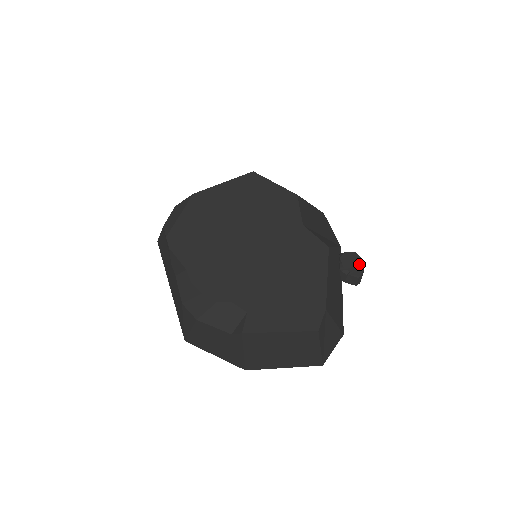
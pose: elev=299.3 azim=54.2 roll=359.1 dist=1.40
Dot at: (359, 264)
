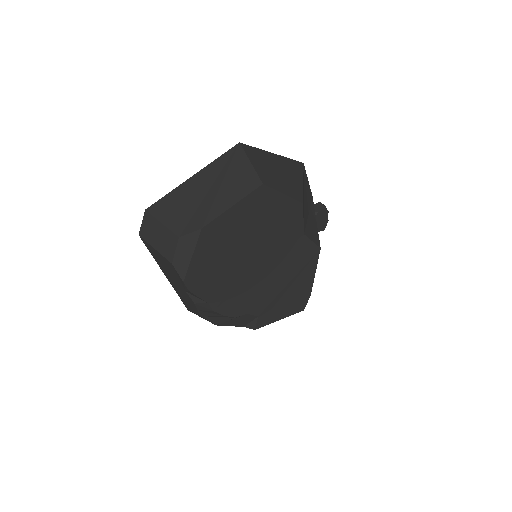
Dot at: (326, 218)
